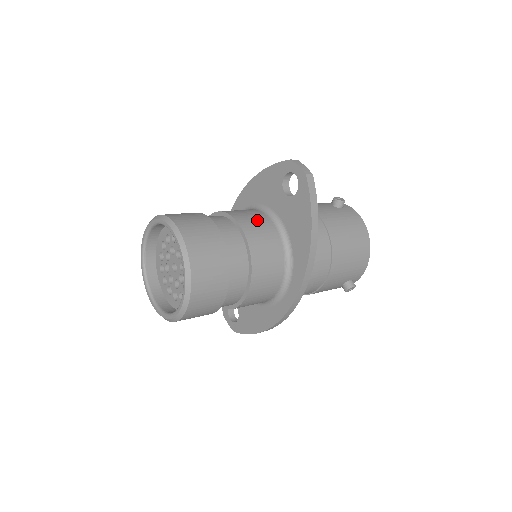
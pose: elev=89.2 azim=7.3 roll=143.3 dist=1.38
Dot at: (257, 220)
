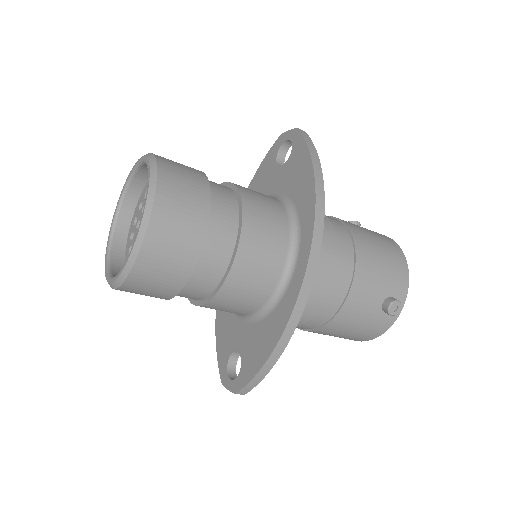
Dot at: occluded
